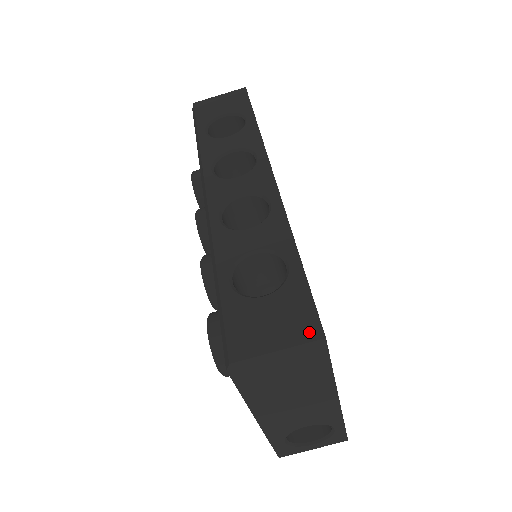
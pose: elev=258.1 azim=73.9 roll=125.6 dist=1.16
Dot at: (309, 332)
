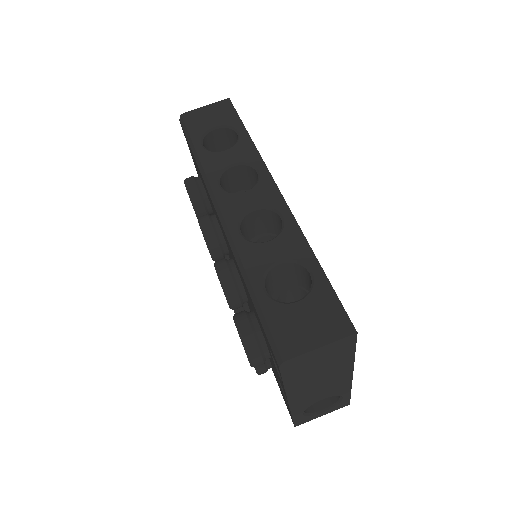
Dot at: (343, 329)
